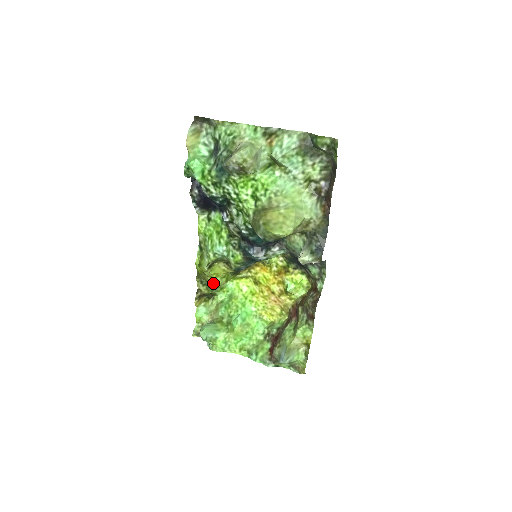
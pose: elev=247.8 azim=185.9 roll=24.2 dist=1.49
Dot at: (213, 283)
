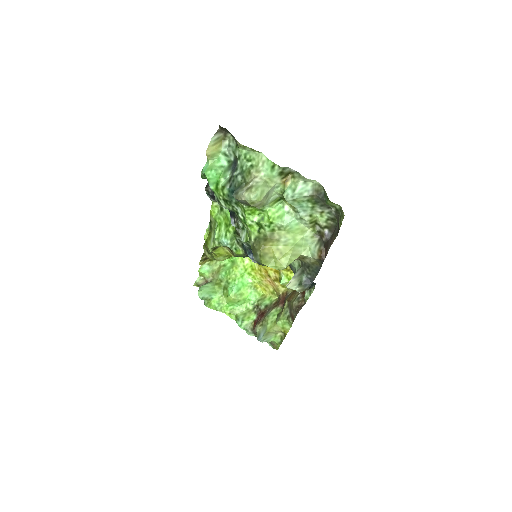
Dot at: (216, 258)
